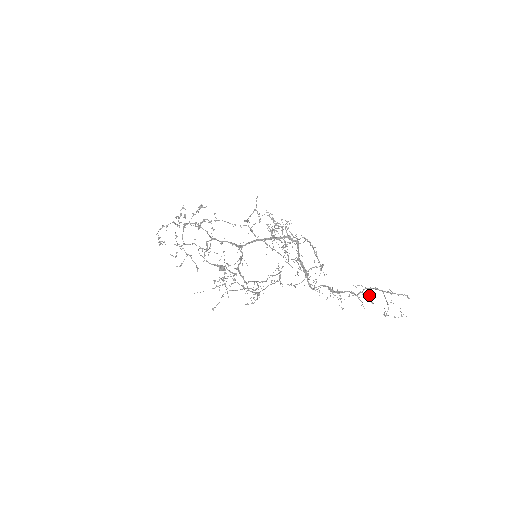
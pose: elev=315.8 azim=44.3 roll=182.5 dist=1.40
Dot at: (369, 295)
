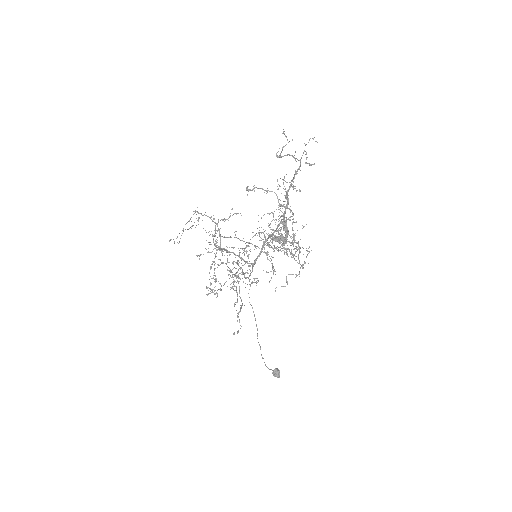
Dot at: (293, 179)
